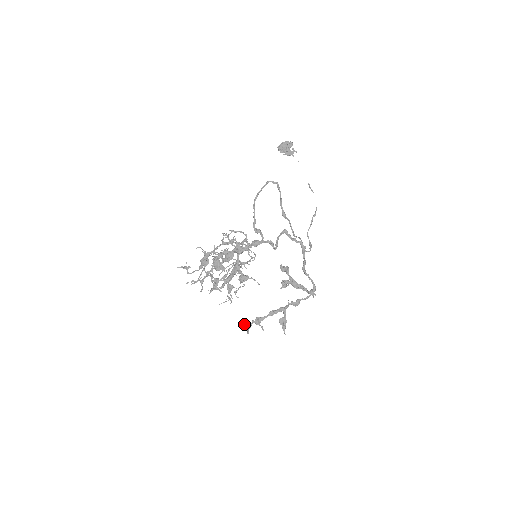
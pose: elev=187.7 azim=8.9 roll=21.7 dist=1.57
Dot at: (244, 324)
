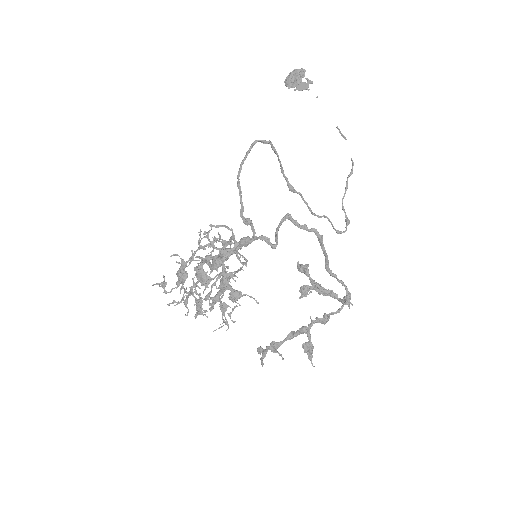
Dot at: (257, 351)
